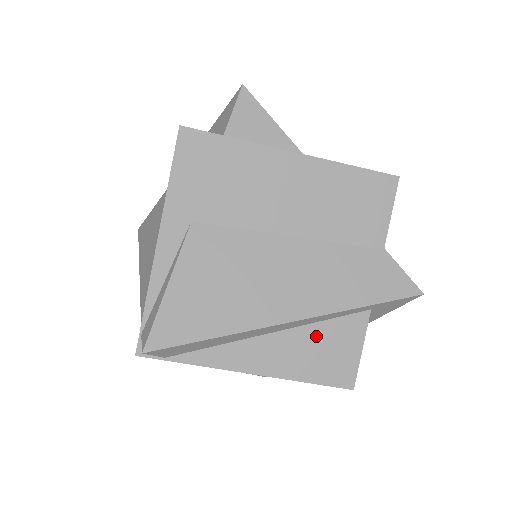
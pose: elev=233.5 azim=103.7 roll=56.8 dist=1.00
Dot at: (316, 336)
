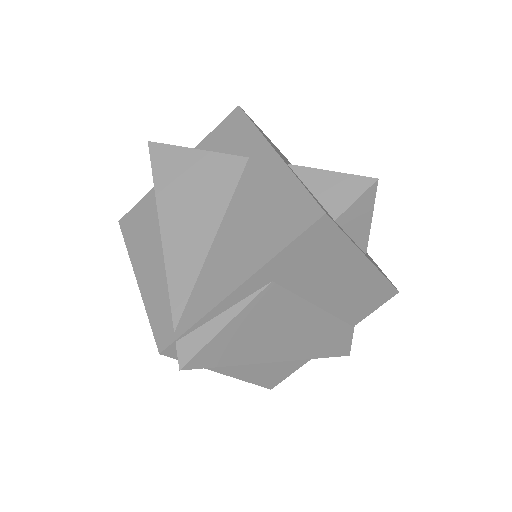
Dot at: (279, 362)
